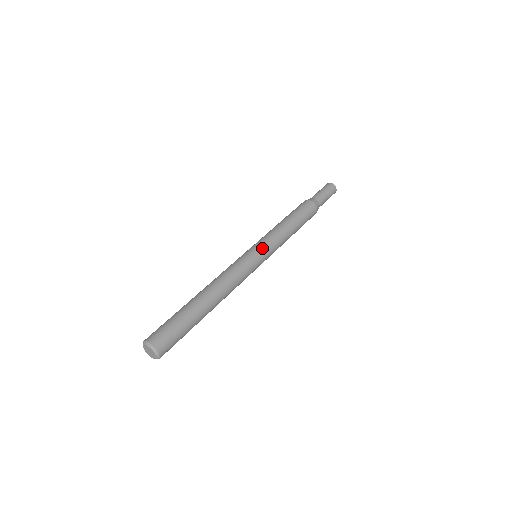
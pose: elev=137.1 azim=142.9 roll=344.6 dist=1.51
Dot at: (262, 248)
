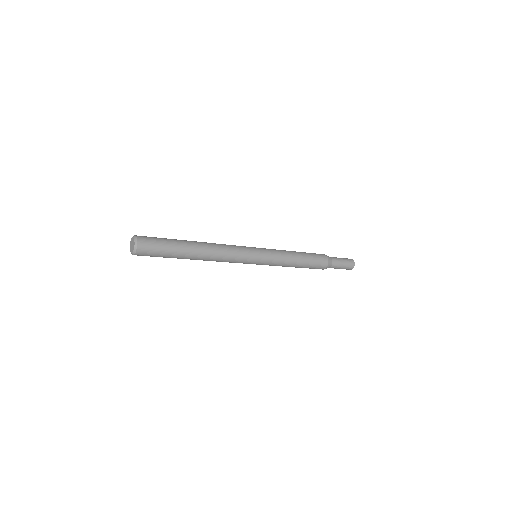
Dot at: occluded
